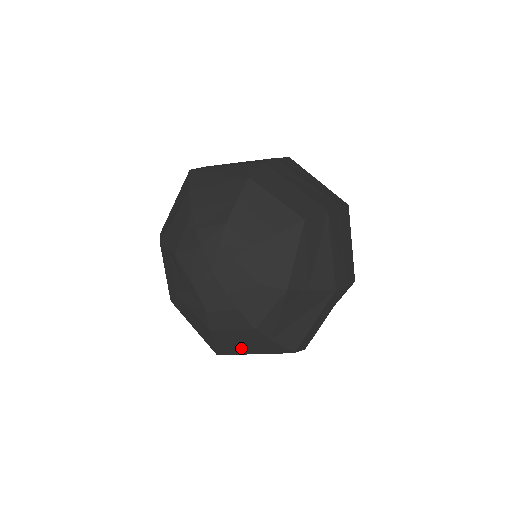
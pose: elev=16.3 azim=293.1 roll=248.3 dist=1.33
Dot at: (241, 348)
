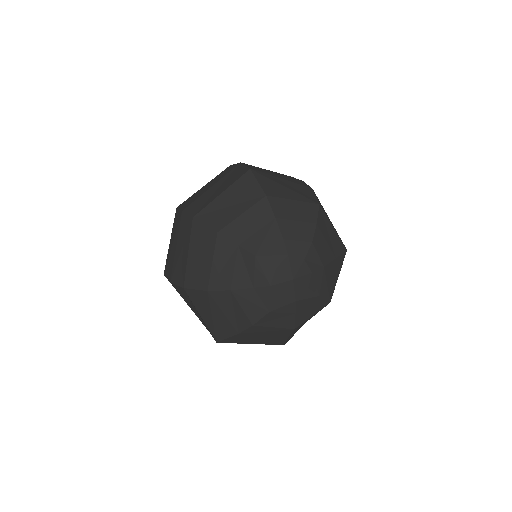
Dot at: (251, 339)
